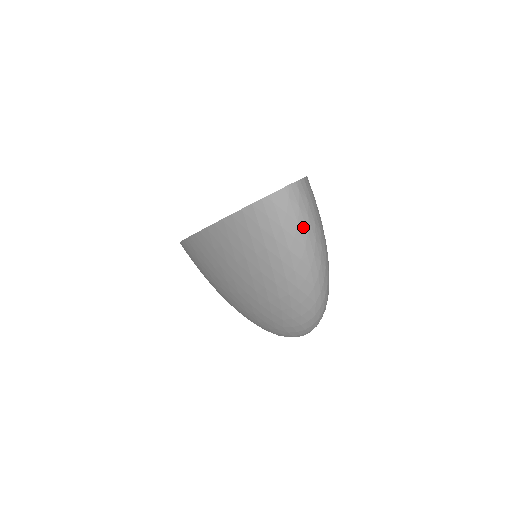
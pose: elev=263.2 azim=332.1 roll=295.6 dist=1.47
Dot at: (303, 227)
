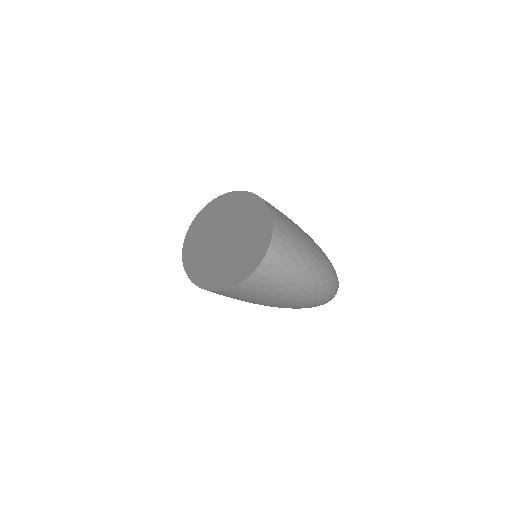
Dot at: (294, 272)
